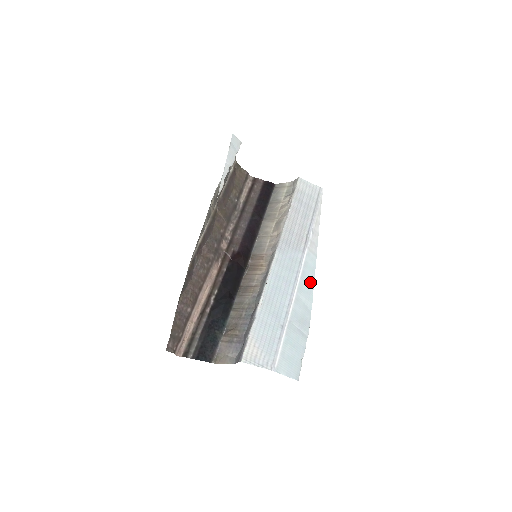
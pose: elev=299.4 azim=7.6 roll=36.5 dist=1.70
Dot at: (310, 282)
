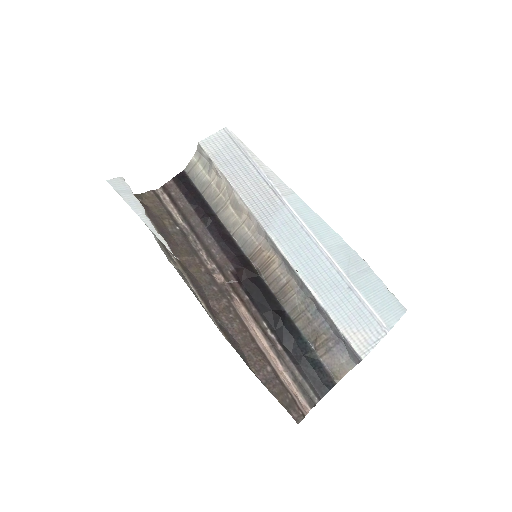
Dot at: (318, 221)
